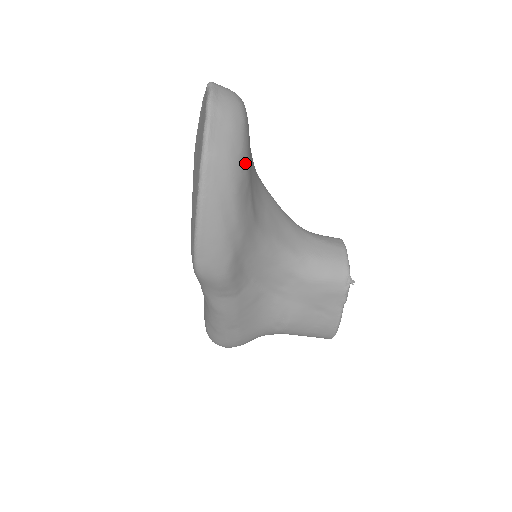
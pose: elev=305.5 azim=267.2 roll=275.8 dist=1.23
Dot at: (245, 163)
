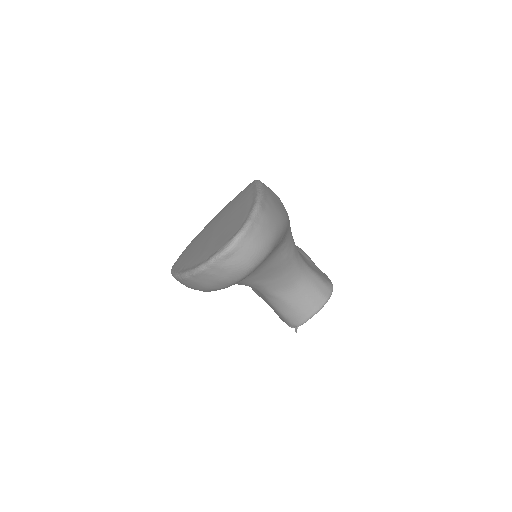
Dot at: occluded
